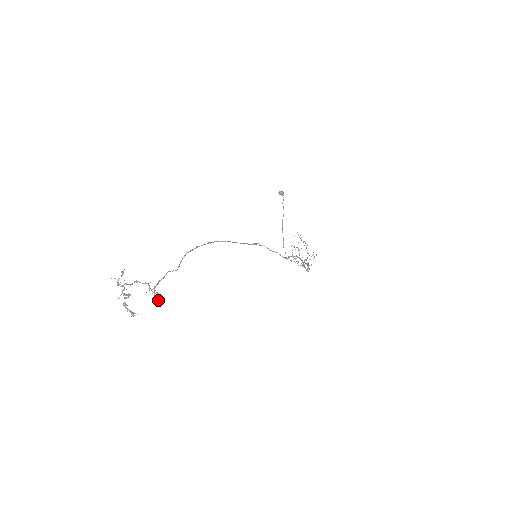
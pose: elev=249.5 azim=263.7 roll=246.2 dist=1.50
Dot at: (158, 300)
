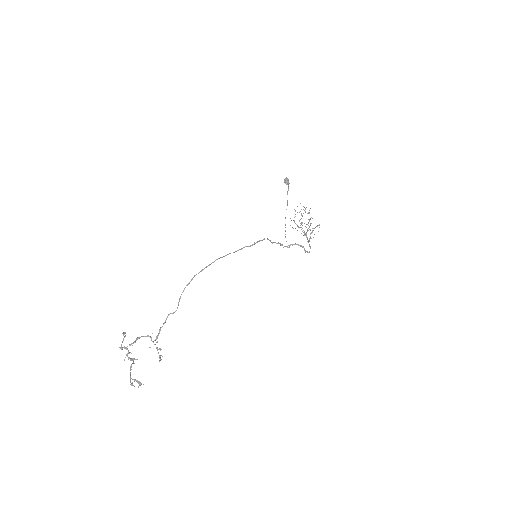
Dot at: (161, 355)
